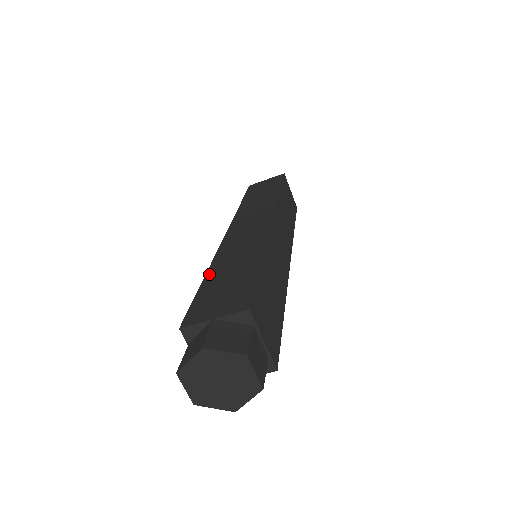
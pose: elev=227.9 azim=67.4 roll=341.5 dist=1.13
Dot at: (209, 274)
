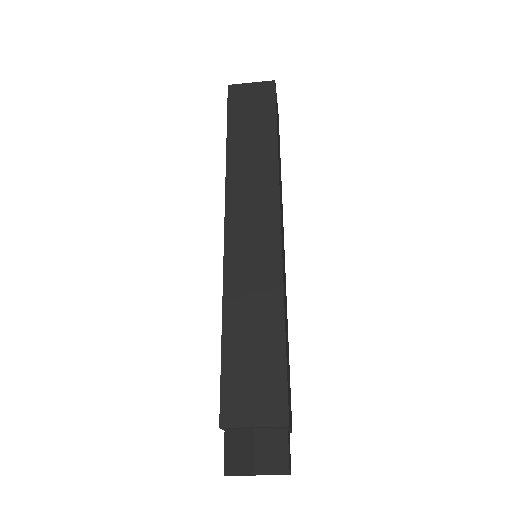
Dot at: (226, 326)
